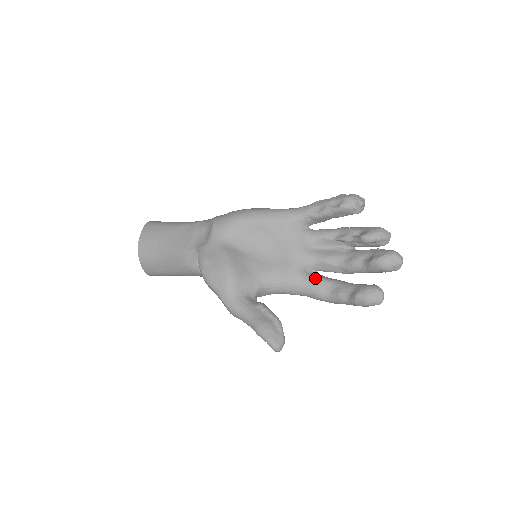
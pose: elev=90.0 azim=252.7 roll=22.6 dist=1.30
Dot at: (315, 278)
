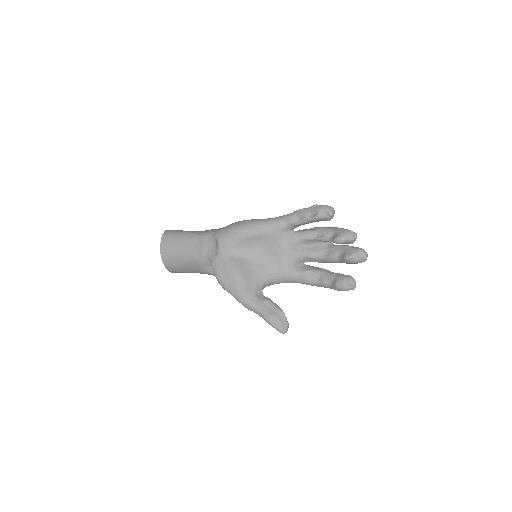
Dot at: (304, 271)
